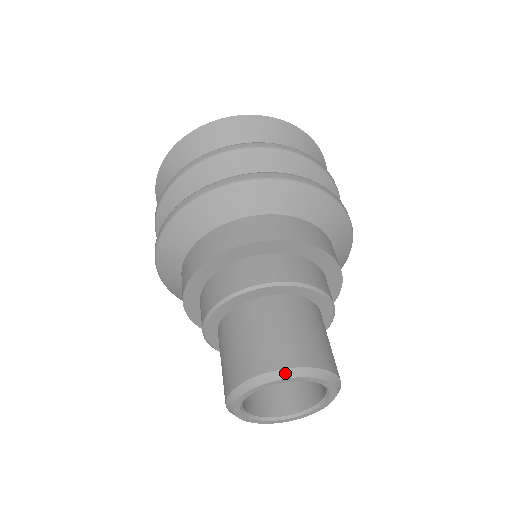
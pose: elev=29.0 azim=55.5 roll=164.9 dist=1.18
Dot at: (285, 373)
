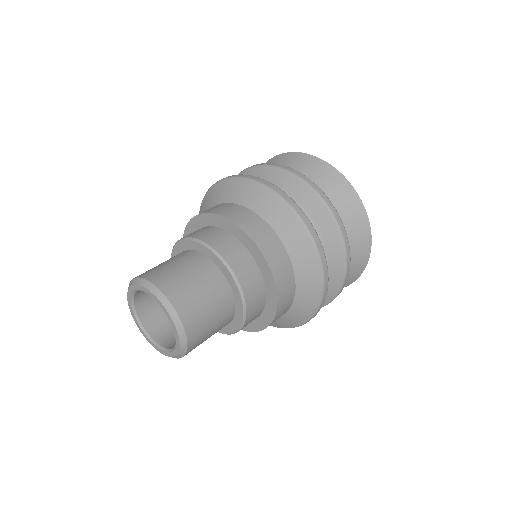
Dot at: (172, 311)
